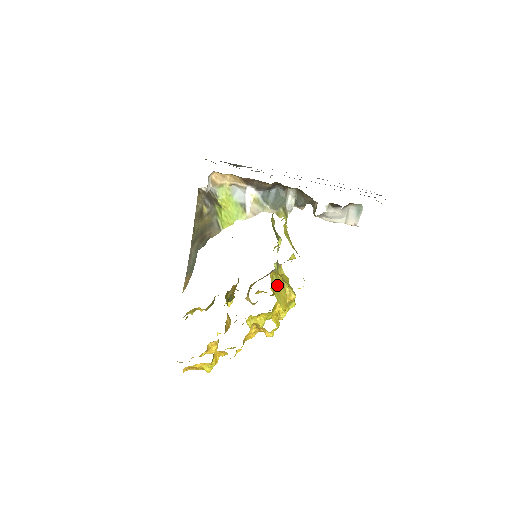
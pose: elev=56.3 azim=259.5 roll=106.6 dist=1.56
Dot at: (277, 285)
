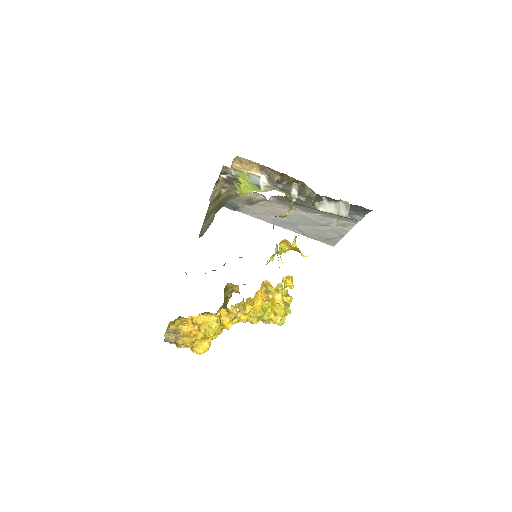
Dot at: (282, 262)
